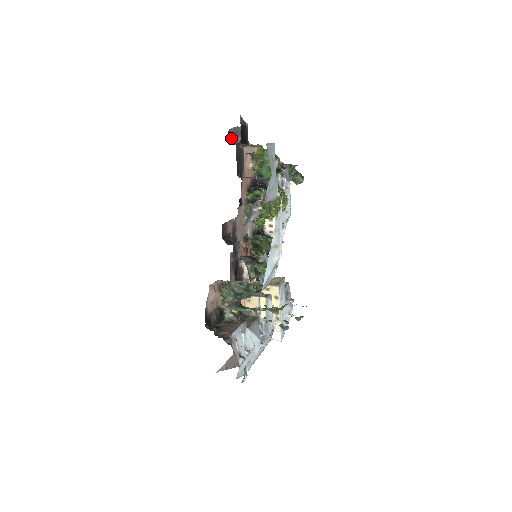
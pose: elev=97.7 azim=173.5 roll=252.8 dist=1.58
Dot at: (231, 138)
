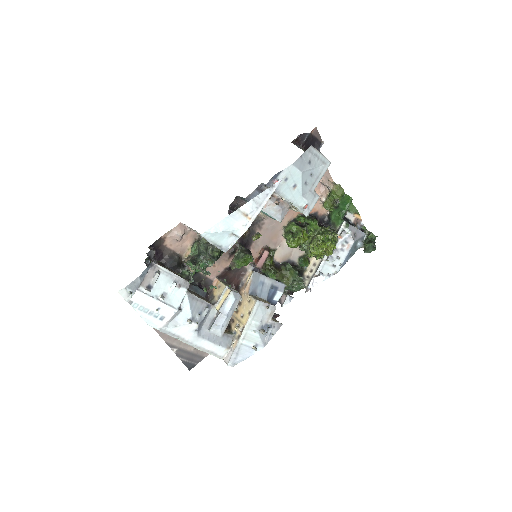
Dot at: (296, 140)
